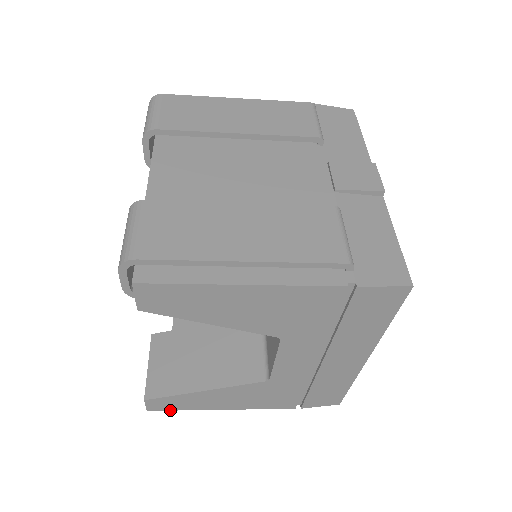
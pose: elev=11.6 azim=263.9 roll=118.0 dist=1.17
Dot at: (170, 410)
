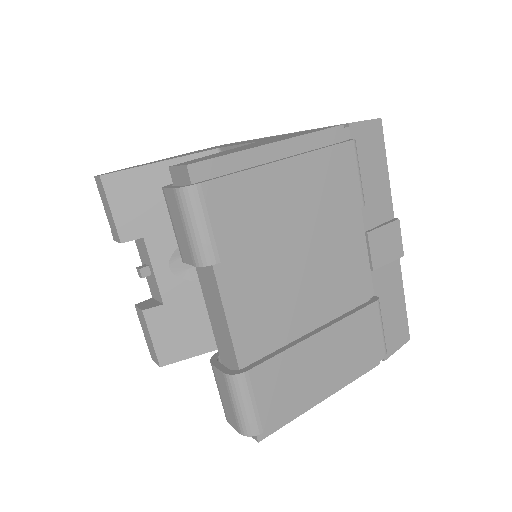
Dot at: occluded
